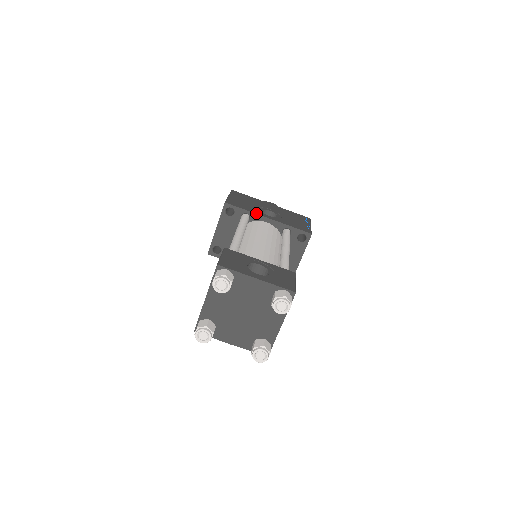
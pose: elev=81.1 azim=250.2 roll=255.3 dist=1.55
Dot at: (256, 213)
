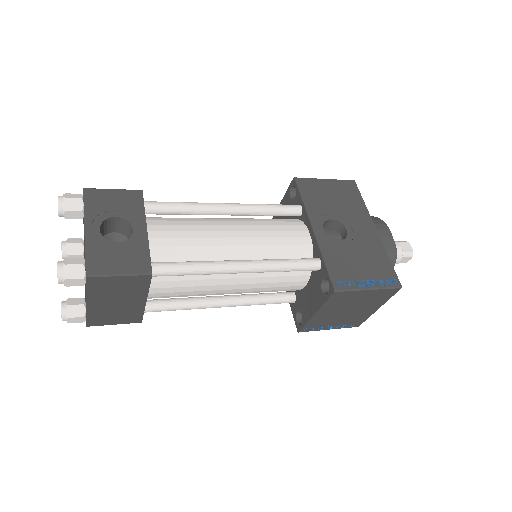
Dot at: (309, 213)
